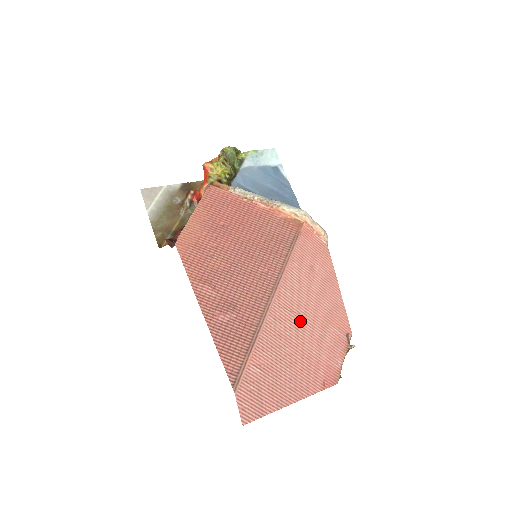
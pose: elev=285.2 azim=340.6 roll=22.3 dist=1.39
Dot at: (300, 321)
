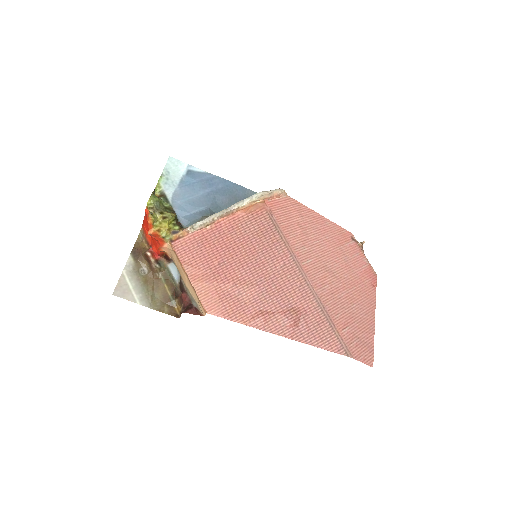
Dot at: (330, 268)
